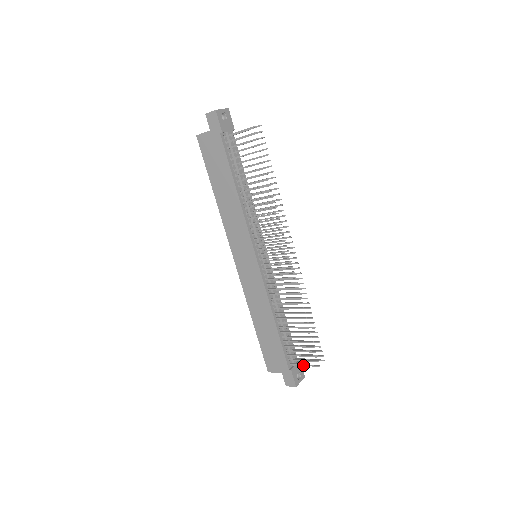
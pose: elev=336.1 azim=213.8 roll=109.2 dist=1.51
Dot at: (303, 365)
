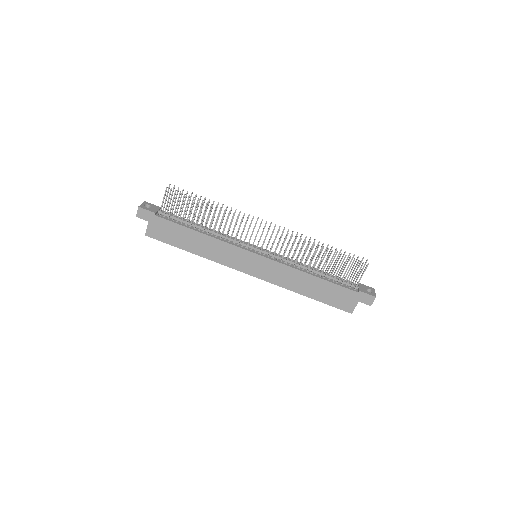
Dot at: occluded
